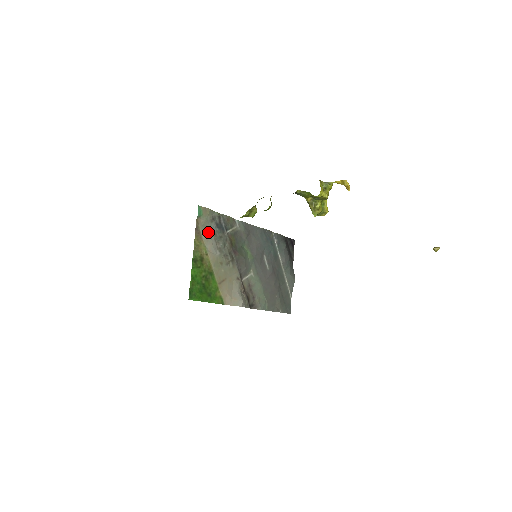
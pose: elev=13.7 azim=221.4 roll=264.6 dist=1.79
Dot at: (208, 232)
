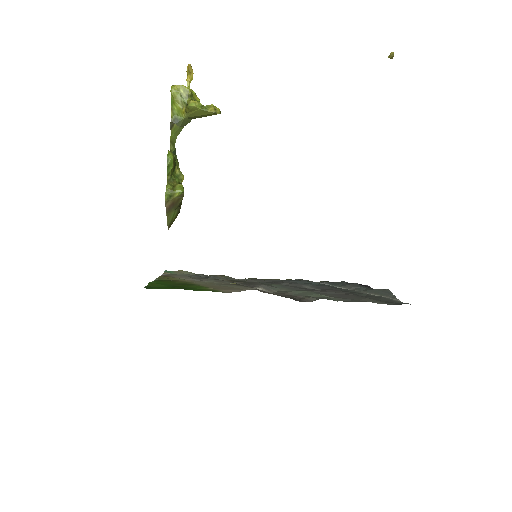
Dot at: occluded
